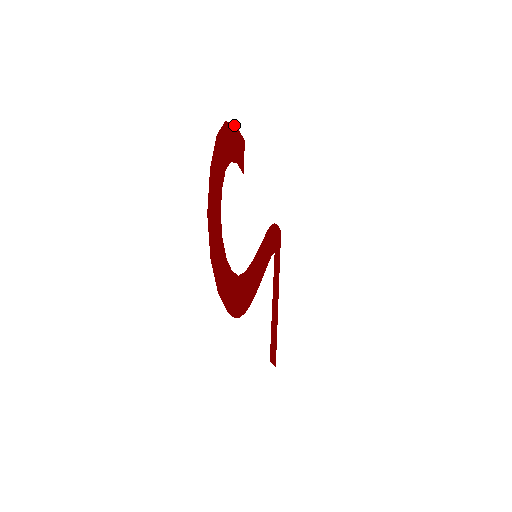
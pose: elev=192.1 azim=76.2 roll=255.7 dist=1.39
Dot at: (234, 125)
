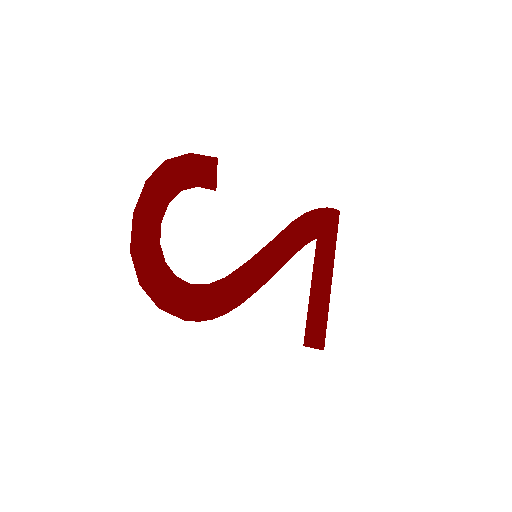
Dot at: (188, 155)
